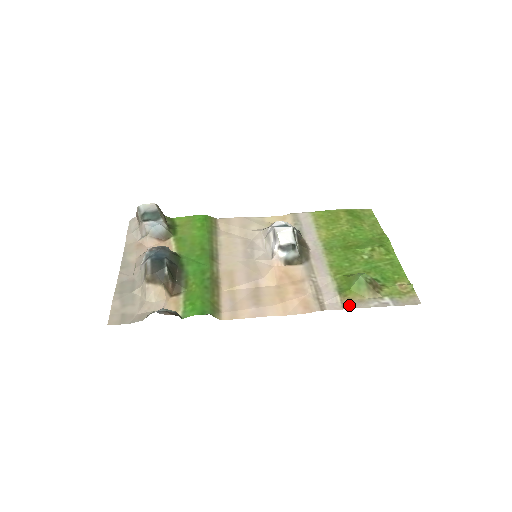
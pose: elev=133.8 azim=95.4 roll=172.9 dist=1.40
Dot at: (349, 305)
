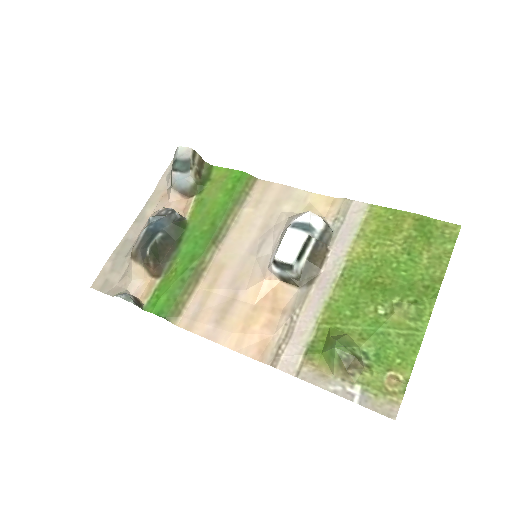
Dot at: (306, 374)
